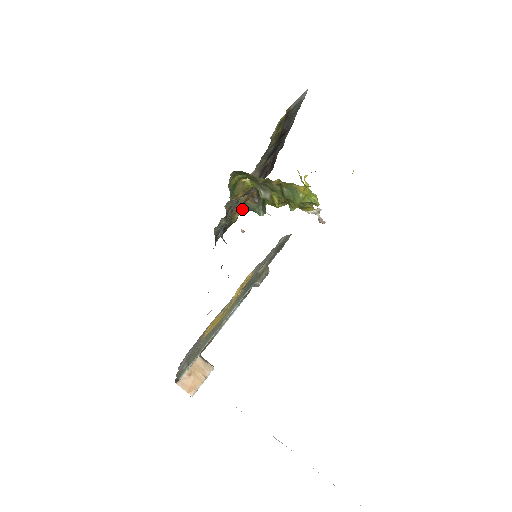
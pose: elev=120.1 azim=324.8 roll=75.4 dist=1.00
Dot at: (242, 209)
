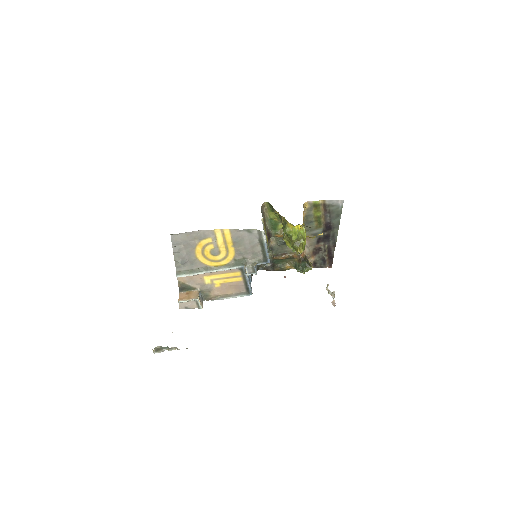
Dot at: (292, 264)
